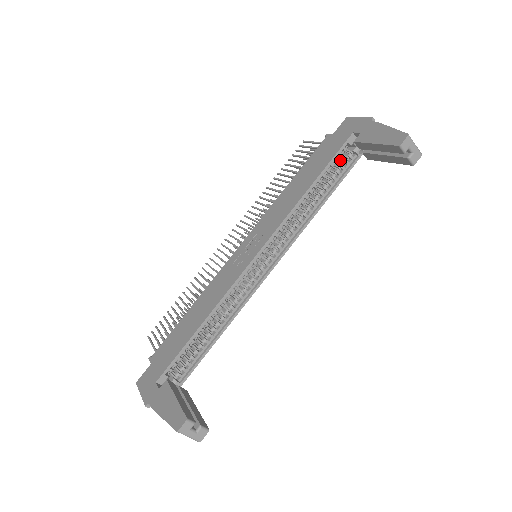
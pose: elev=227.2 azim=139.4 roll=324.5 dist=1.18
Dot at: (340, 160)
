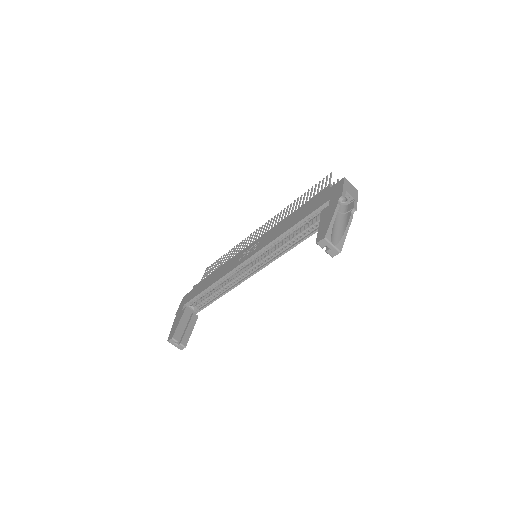
Dot at: occluded
